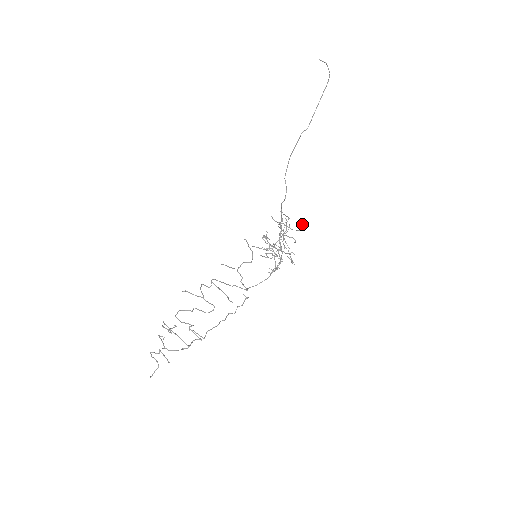
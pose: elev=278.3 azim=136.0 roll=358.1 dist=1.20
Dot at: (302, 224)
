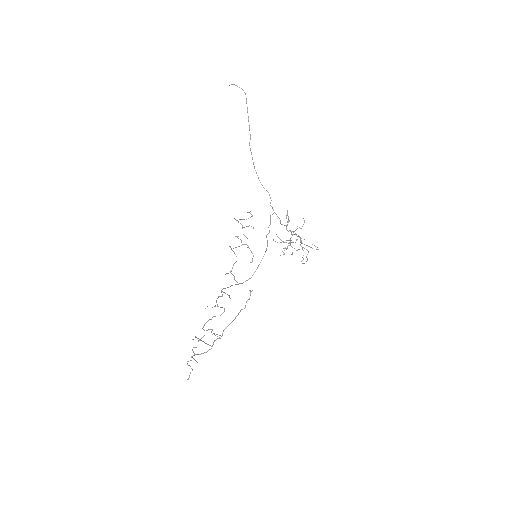
Dot at: occluded
